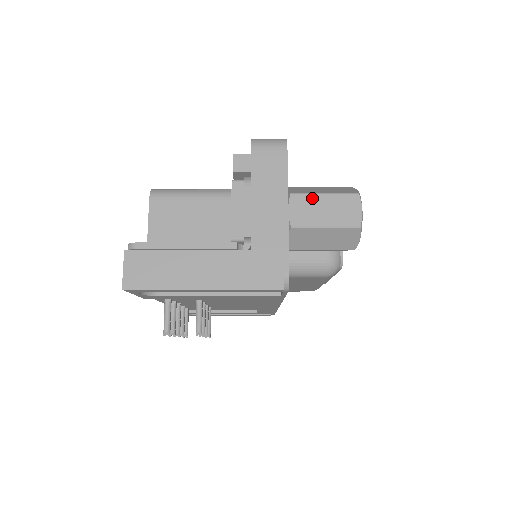
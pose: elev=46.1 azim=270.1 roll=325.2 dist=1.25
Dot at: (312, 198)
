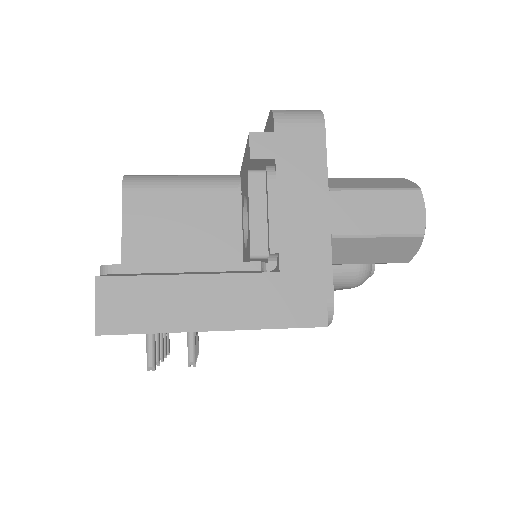
Dot at: (359, 196)
